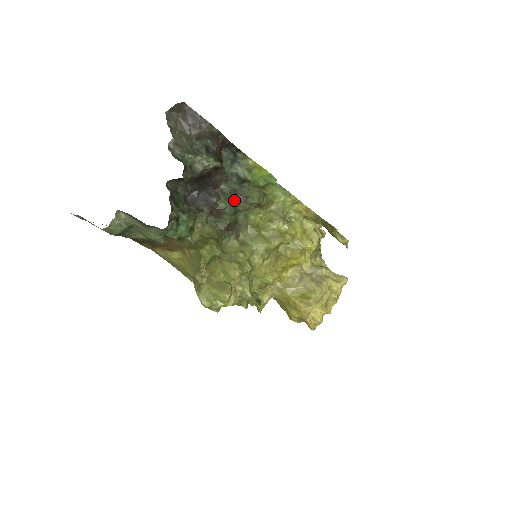
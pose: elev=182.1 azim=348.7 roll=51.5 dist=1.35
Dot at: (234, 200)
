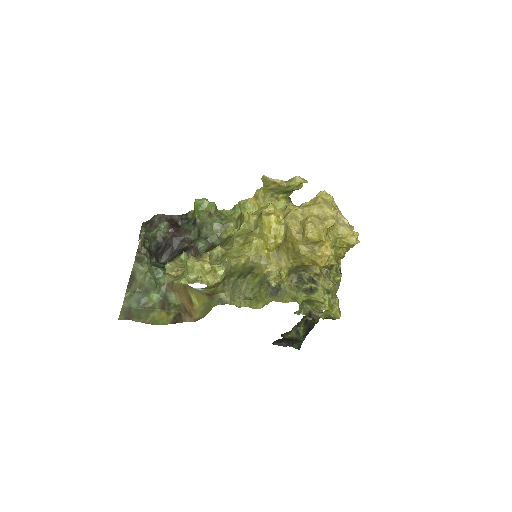
Dot at: (200, 236)
